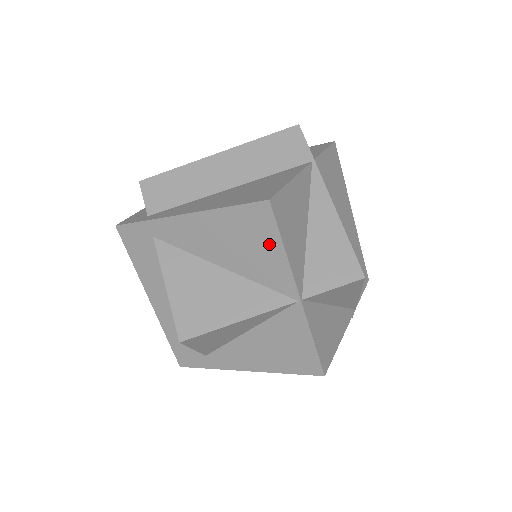
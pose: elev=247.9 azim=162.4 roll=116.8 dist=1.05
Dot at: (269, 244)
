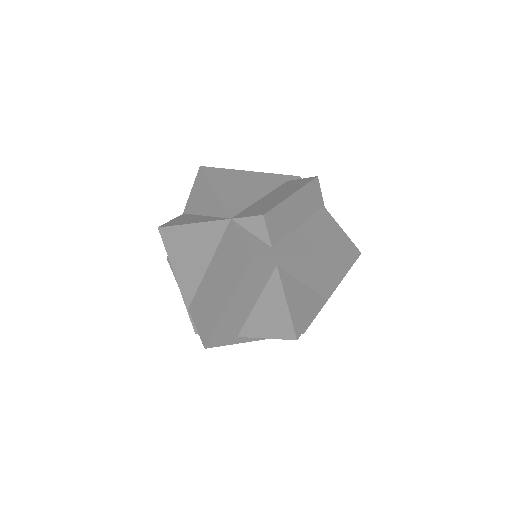
Dot at: (341, 273)
